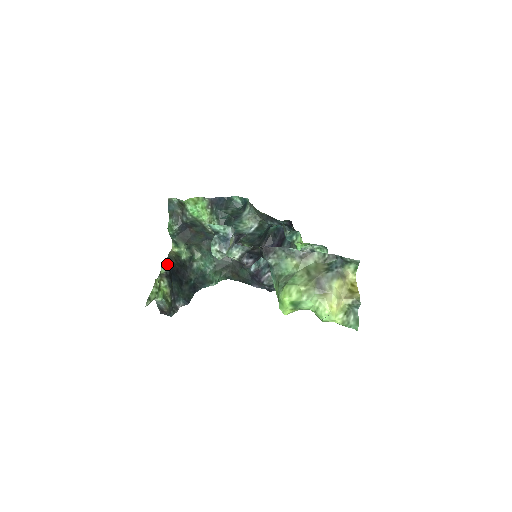
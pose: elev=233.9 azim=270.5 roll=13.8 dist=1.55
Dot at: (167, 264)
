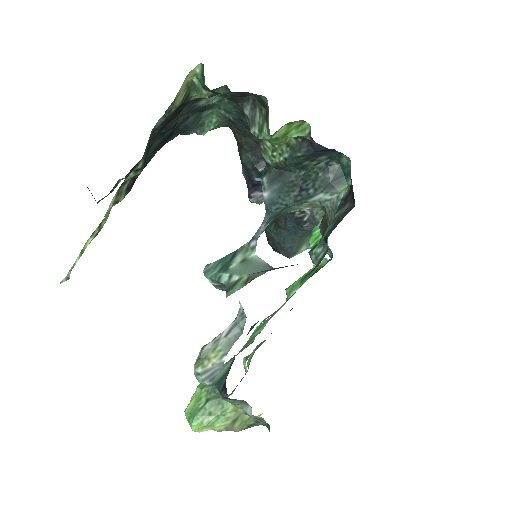
Dot at: (152, 134)
